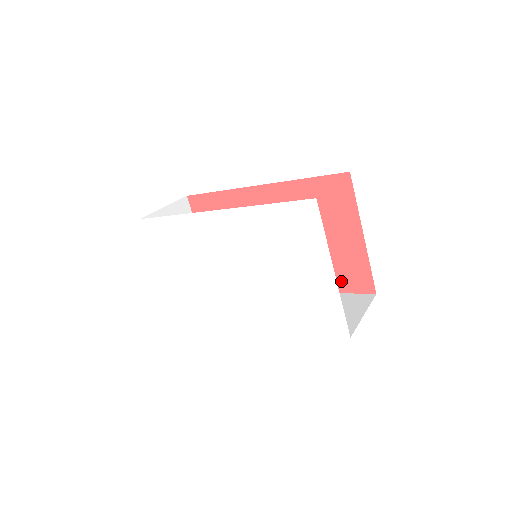
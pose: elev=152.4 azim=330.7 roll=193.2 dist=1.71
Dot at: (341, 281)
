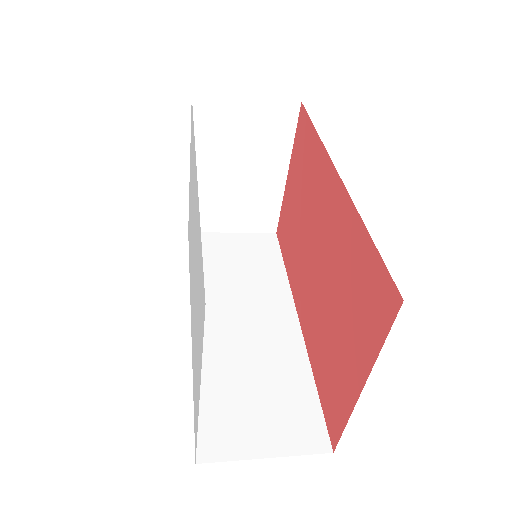
Dot at: (324, 386)
